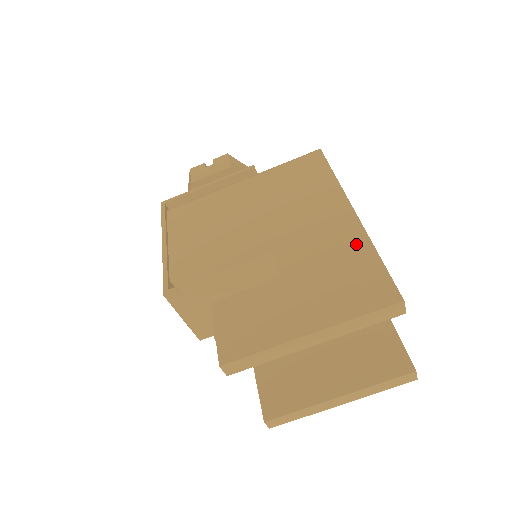
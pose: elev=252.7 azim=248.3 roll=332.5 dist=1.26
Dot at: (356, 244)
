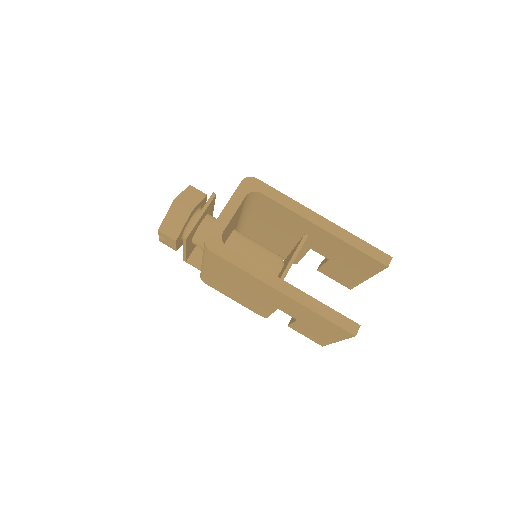
Dot at: (306, 311)
